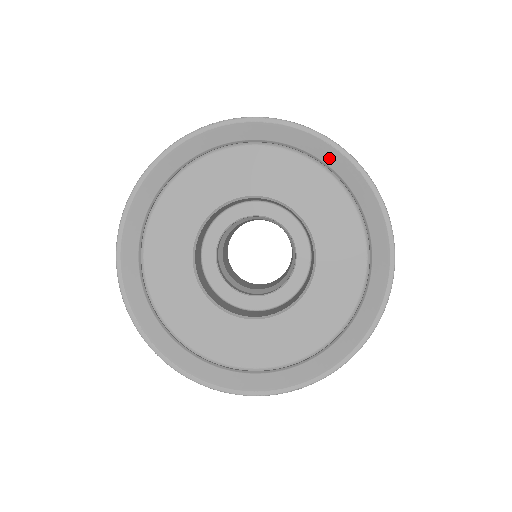
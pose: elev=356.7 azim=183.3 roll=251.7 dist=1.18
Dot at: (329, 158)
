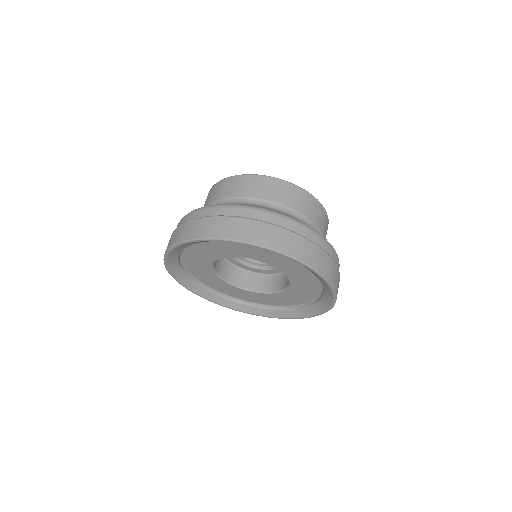
Dot at: occluded
